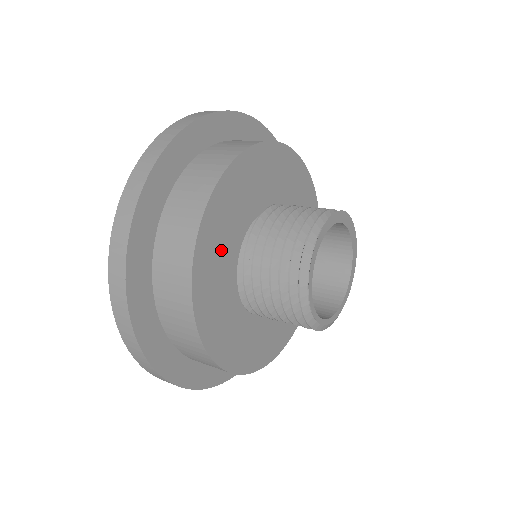
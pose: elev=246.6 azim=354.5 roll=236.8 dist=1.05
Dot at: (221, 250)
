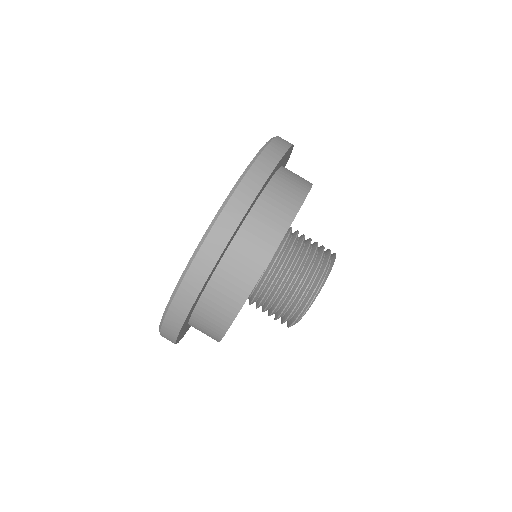
Dot at: occluded
